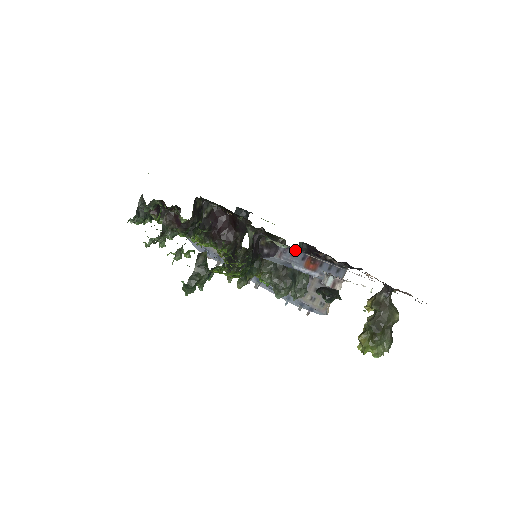
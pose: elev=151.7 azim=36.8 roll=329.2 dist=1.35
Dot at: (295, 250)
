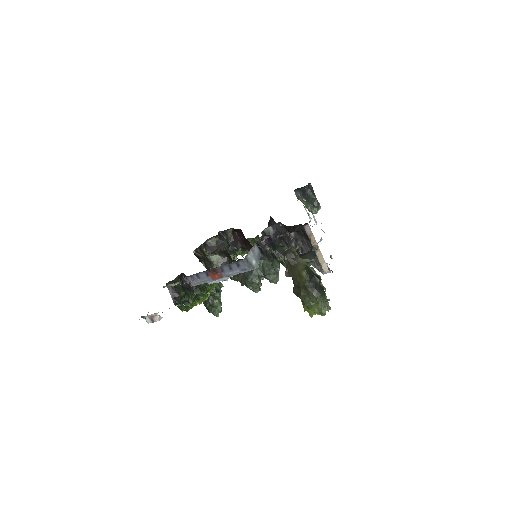
Dot at: (197, 274)
